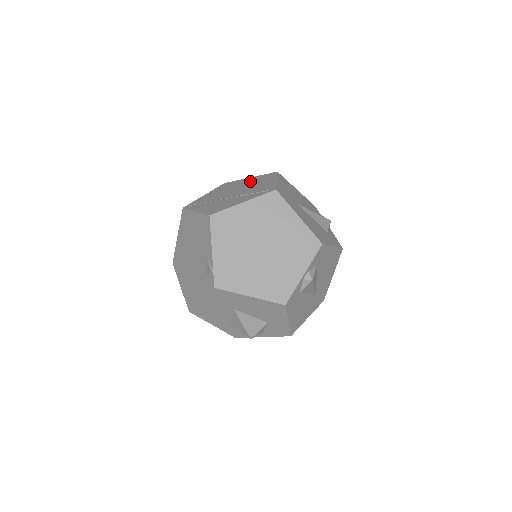
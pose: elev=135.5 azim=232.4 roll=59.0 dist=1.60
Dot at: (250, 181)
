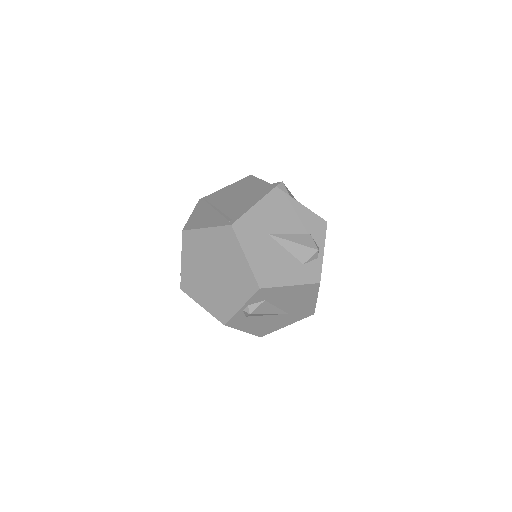
Dot at: (252, 189)
